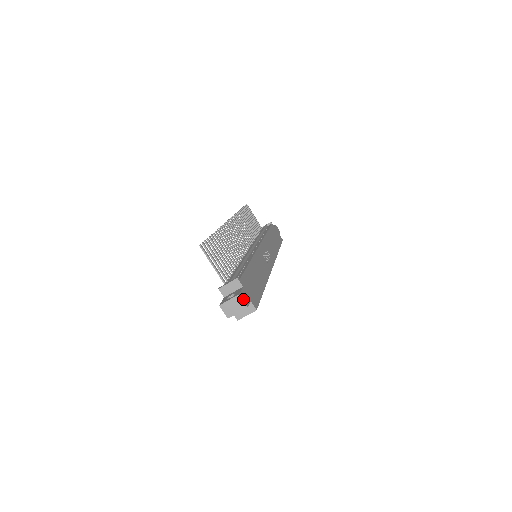
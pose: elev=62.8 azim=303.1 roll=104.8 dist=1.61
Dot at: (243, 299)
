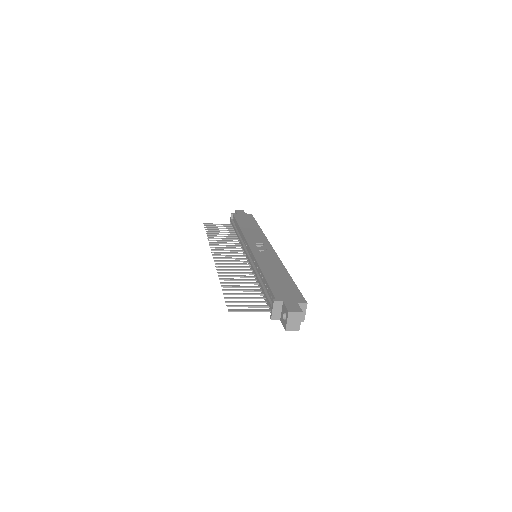
Dot at: (294, 311)
